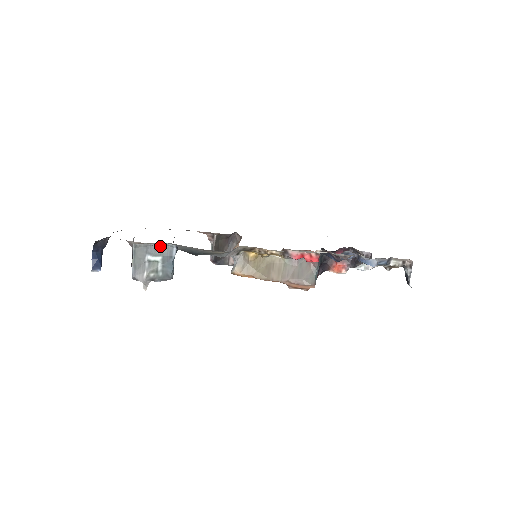
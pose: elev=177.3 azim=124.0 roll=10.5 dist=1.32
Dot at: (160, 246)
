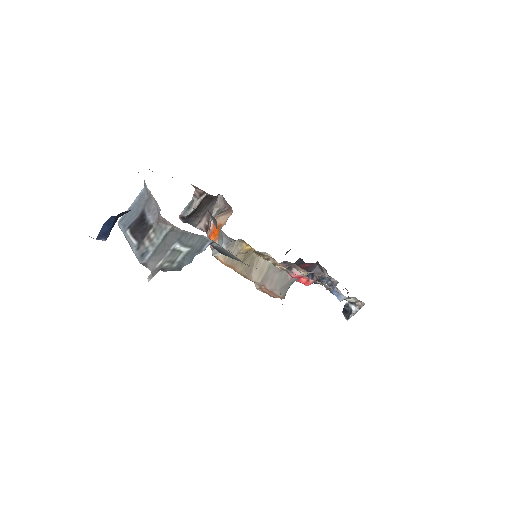
Dot at: (196, 236)
